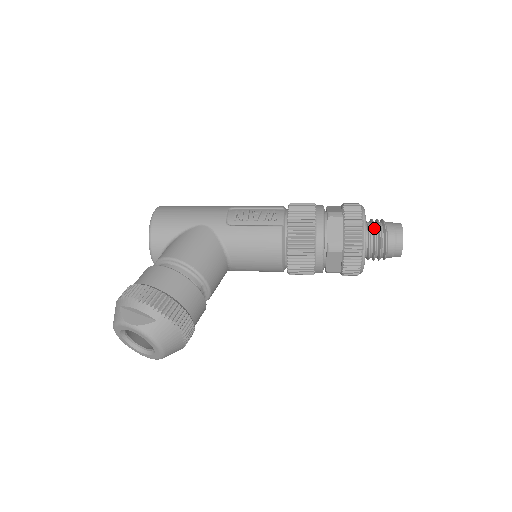
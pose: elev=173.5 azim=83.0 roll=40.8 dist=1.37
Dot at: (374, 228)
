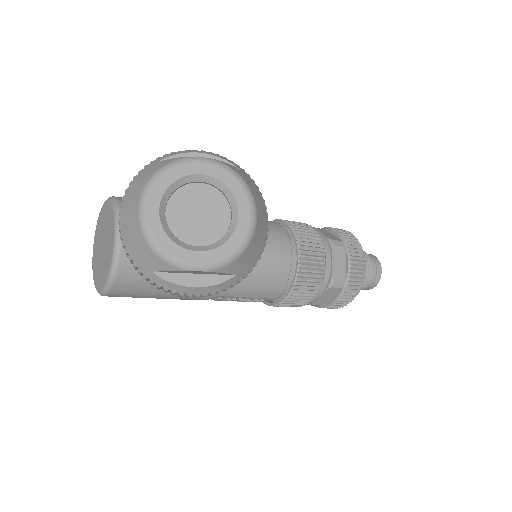
Dot at: occluded
